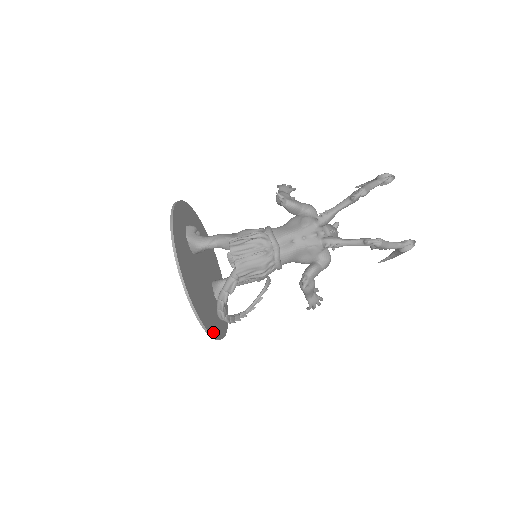
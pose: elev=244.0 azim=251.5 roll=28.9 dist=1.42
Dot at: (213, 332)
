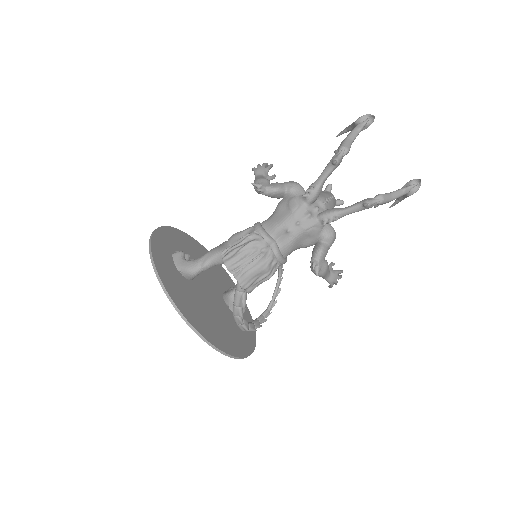
Dot at: (240, 353)
